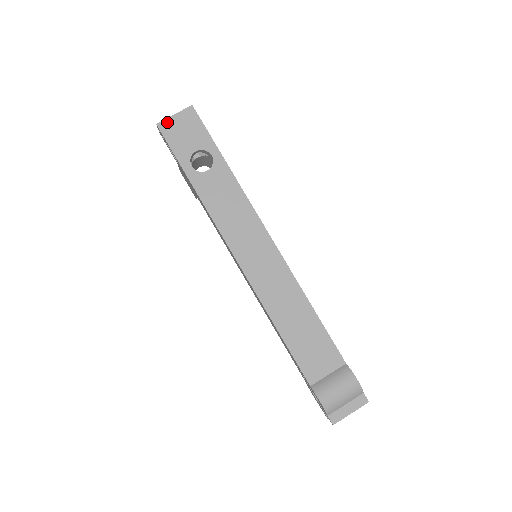
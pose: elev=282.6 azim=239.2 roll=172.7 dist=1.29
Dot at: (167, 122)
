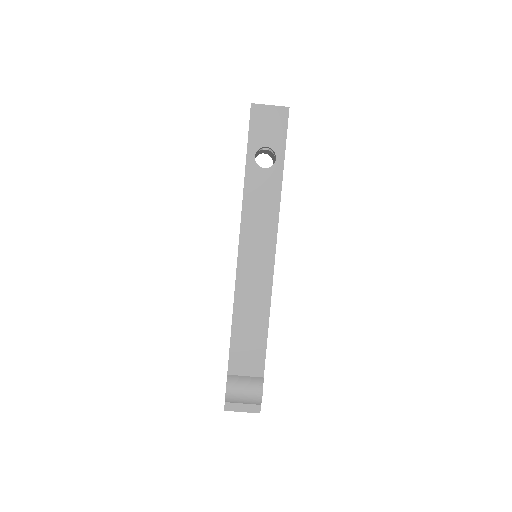
Dot at: (260, 107)
